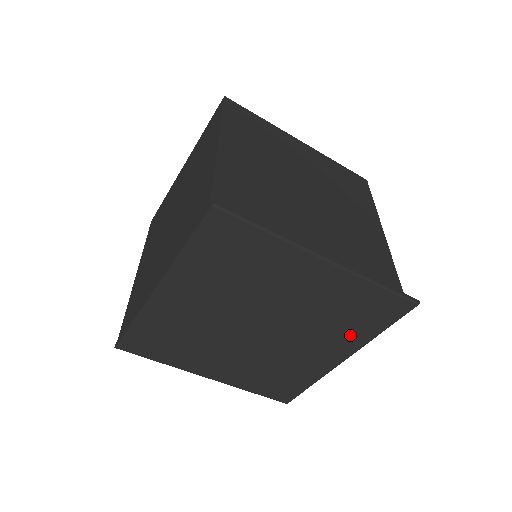
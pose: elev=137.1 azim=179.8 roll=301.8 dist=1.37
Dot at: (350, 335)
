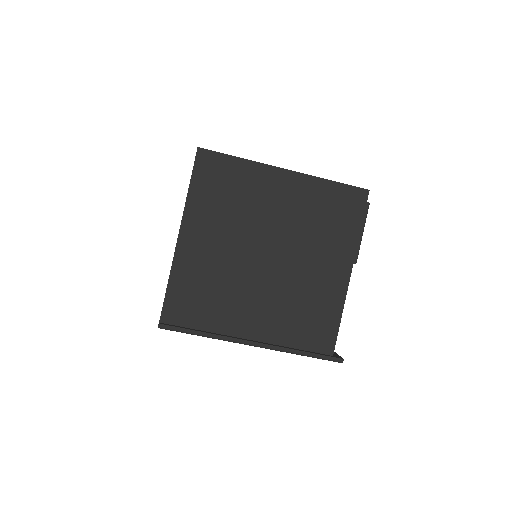
Dot at: occluded
